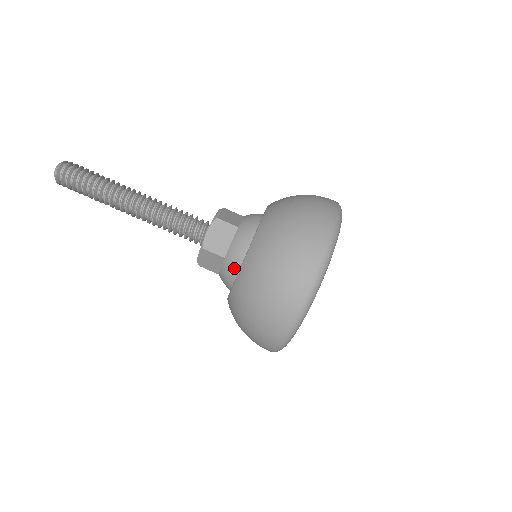
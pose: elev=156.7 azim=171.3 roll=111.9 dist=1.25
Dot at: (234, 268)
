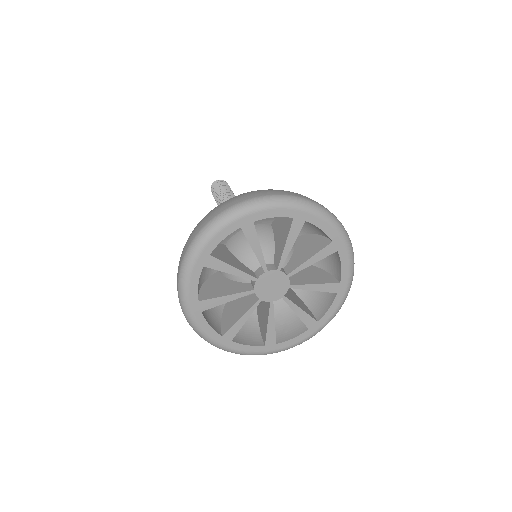
Dot at: occluded
